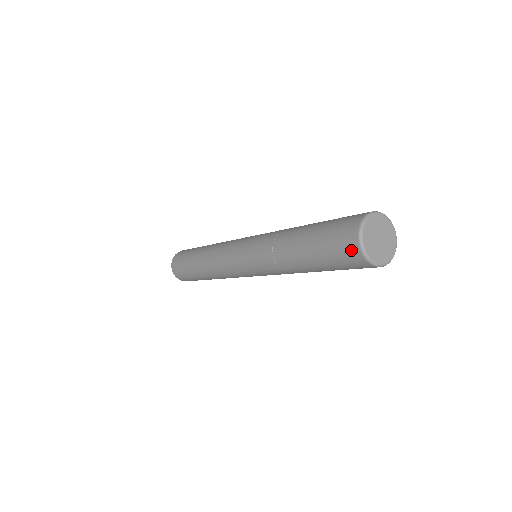
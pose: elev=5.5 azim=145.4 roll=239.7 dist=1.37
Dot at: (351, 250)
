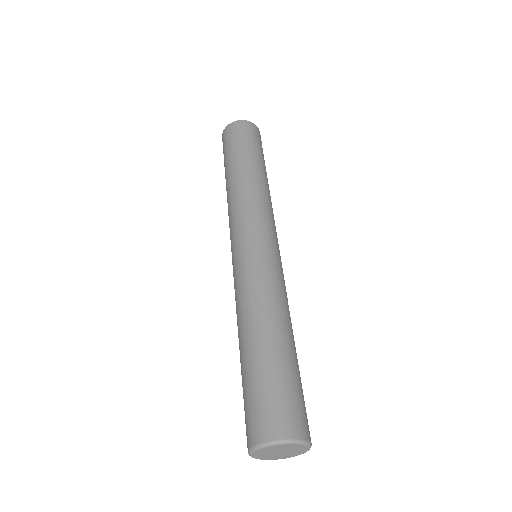
Dot at: occluded
